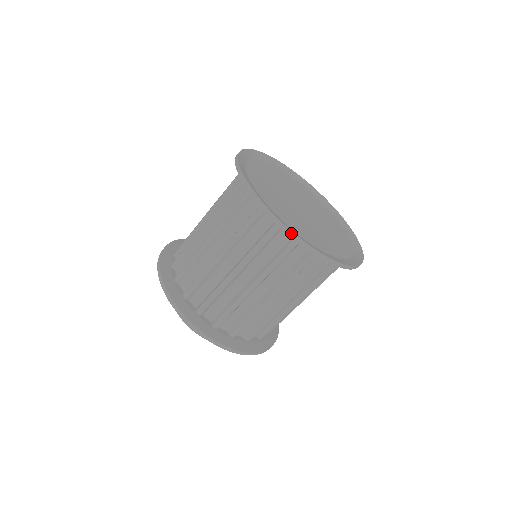
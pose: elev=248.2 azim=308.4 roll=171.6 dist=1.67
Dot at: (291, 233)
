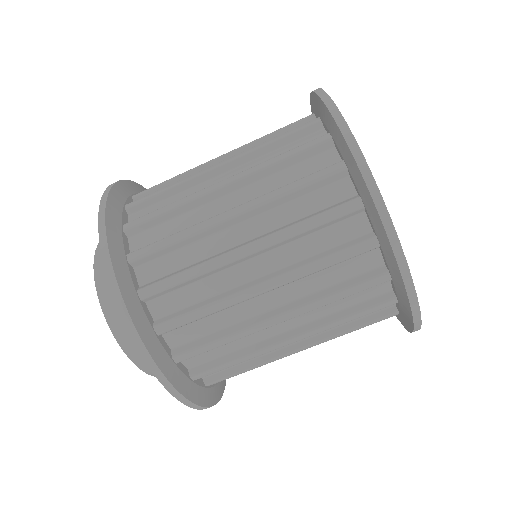
Dot at: (366, 169)
